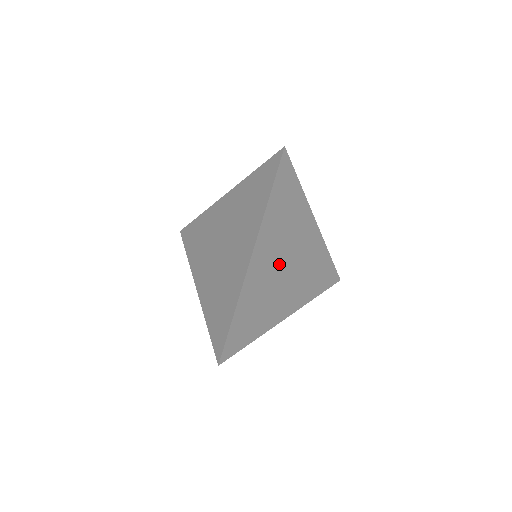
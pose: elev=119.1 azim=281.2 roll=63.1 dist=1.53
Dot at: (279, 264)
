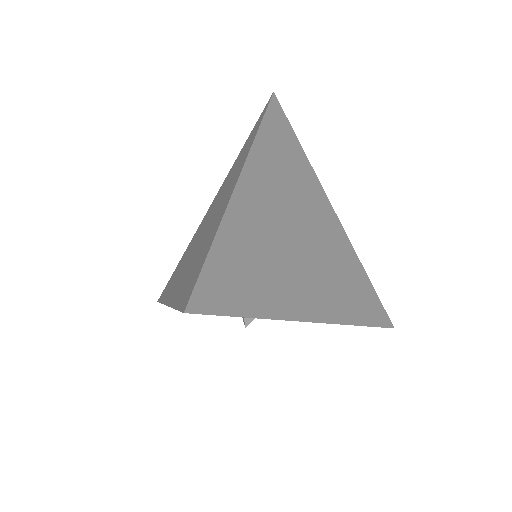
Dot at: (286, 222)
